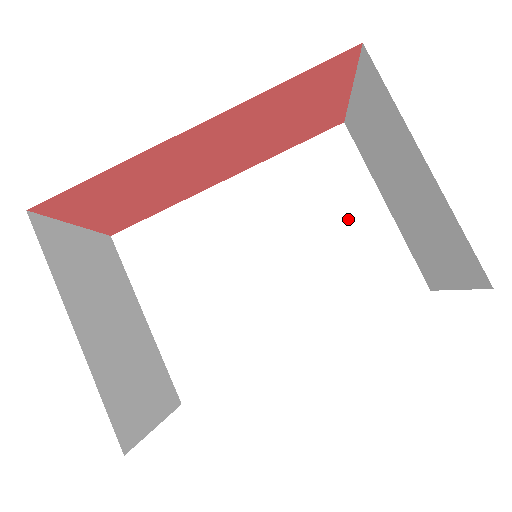
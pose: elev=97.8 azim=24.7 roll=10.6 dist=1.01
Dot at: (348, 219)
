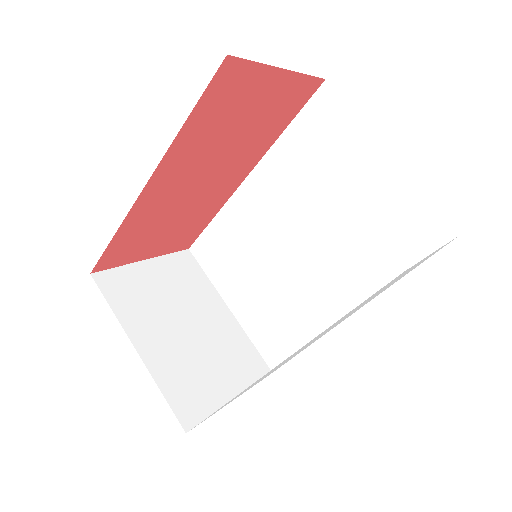
Dot at: (356, 180)
